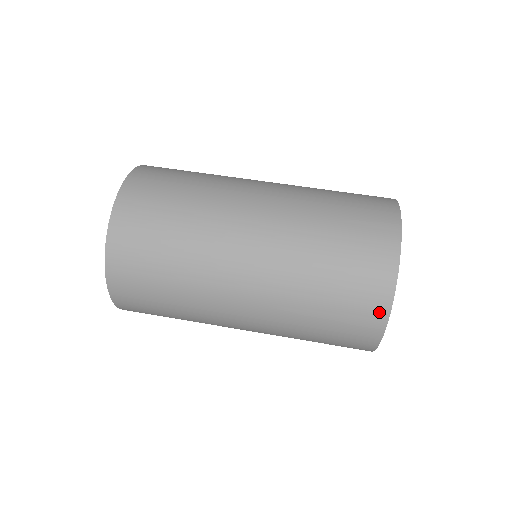
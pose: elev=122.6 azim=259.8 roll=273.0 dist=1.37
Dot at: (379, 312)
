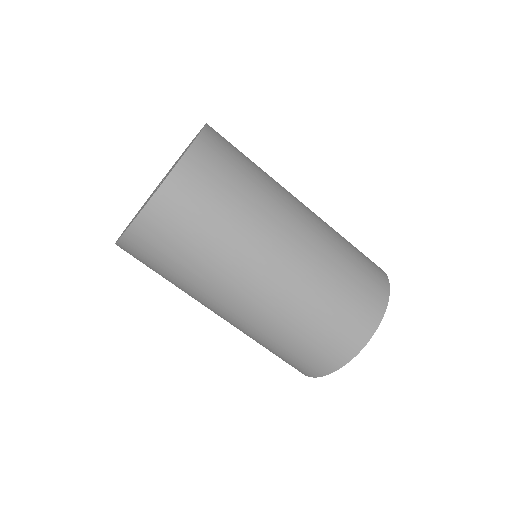
Dot at: occluded
